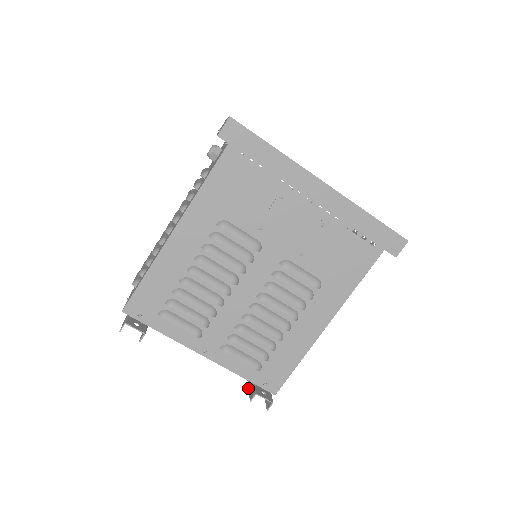
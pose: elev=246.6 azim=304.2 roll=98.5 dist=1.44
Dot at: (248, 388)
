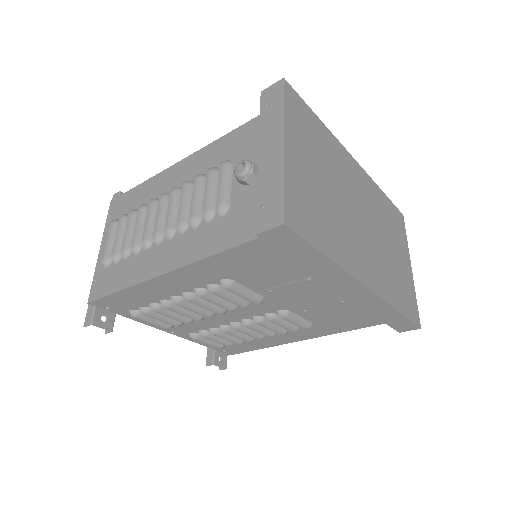
Dot at: occluded
